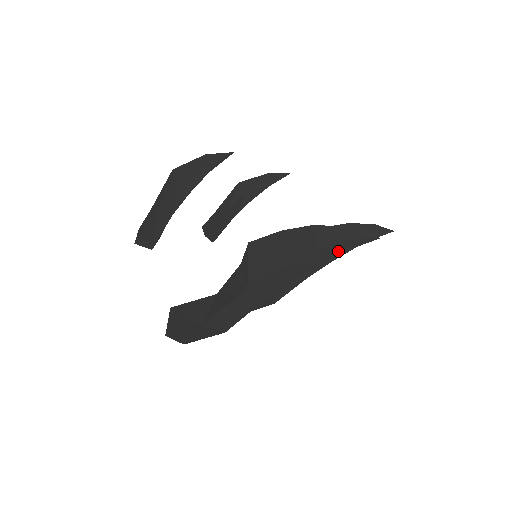
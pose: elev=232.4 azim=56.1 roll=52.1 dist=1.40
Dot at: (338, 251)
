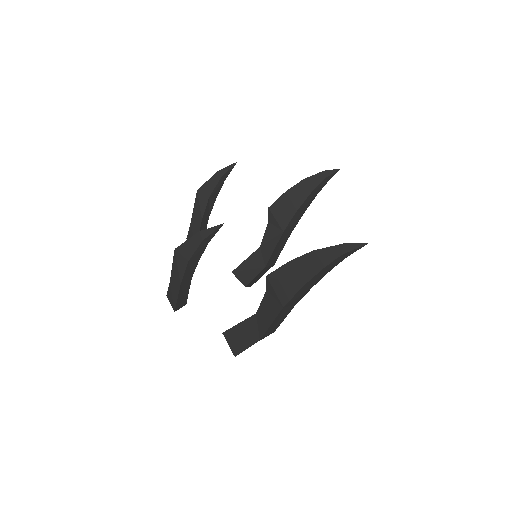
Dot at: (340, 261)
